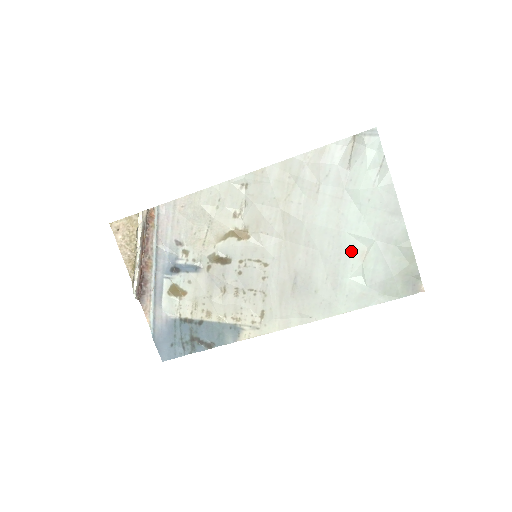
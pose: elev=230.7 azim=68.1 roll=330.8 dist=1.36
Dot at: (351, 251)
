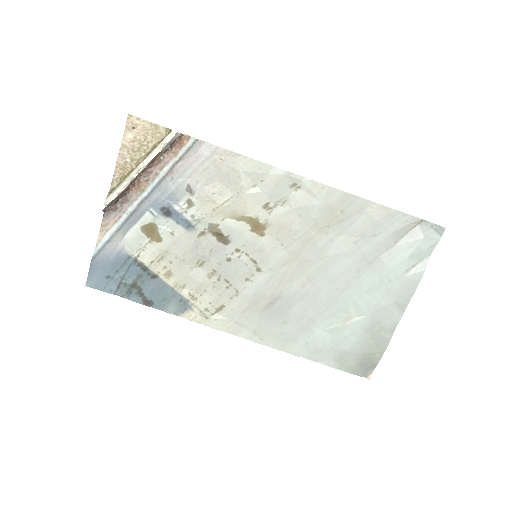
Dot at: (341, 310)
